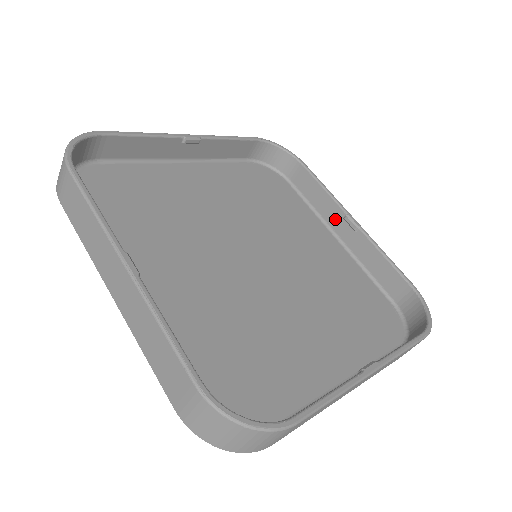
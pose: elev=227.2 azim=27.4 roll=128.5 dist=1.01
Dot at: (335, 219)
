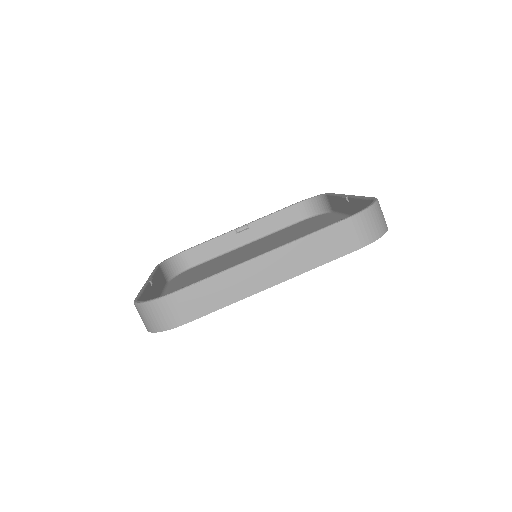
Dot at: (345, 207)
